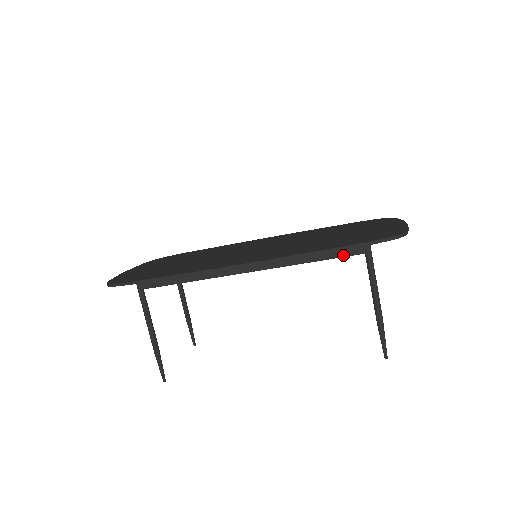
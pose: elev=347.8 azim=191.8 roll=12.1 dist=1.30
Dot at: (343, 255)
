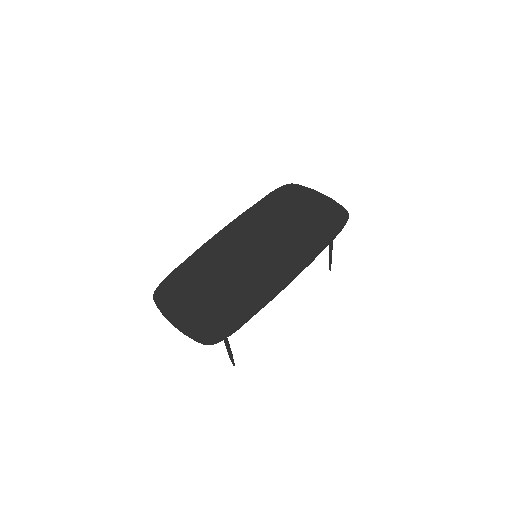
Dot at: occluded
